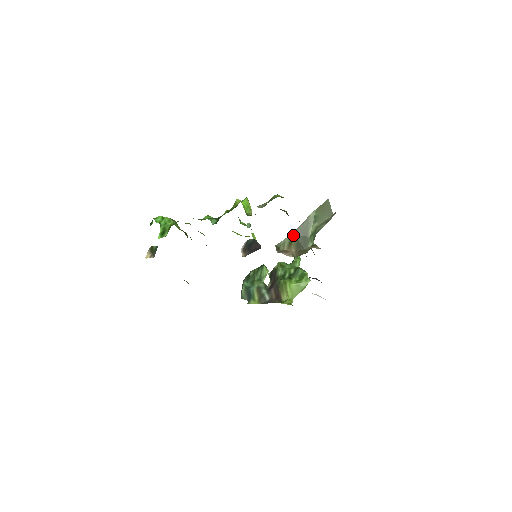
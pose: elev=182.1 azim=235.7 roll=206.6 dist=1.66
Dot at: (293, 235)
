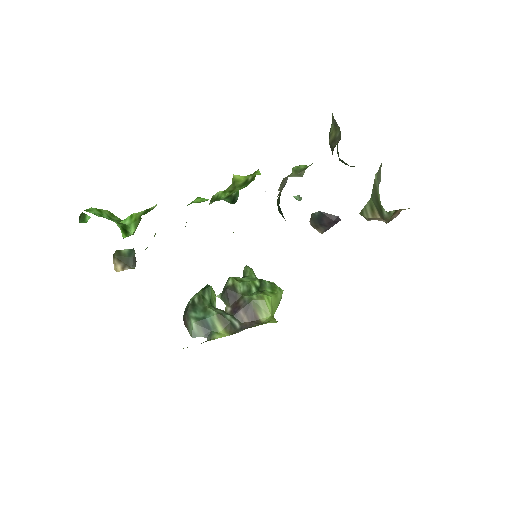
Dot at: (371, 200)
